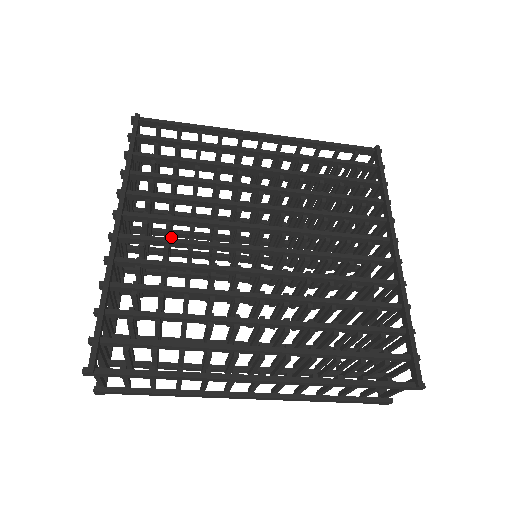
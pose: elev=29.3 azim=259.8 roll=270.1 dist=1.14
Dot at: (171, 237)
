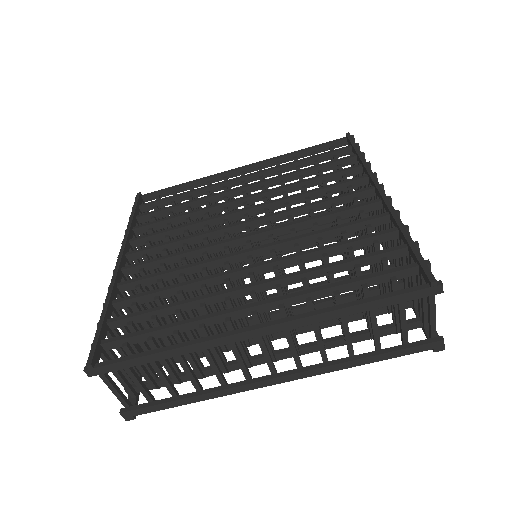
Dot at: occluded
